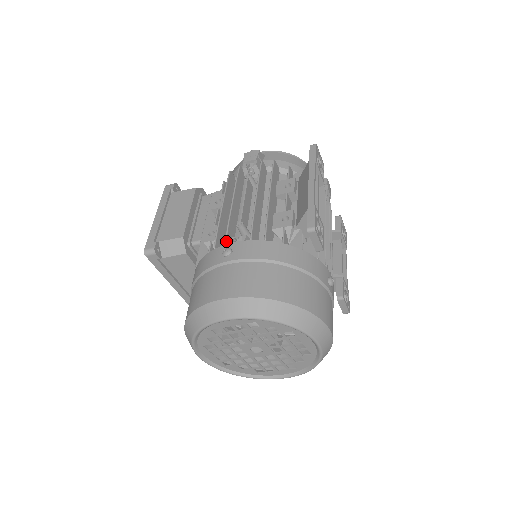
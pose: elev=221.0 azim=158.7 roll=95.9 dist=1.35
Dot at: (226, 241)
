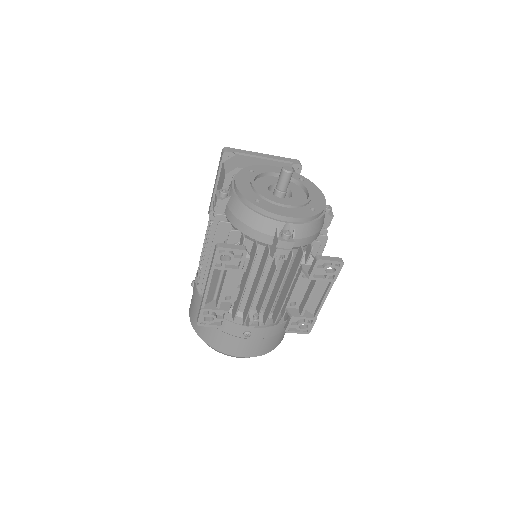
Dot at: (198, 271)
